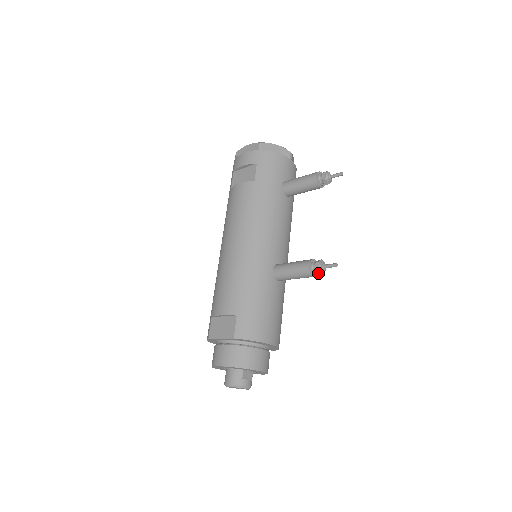
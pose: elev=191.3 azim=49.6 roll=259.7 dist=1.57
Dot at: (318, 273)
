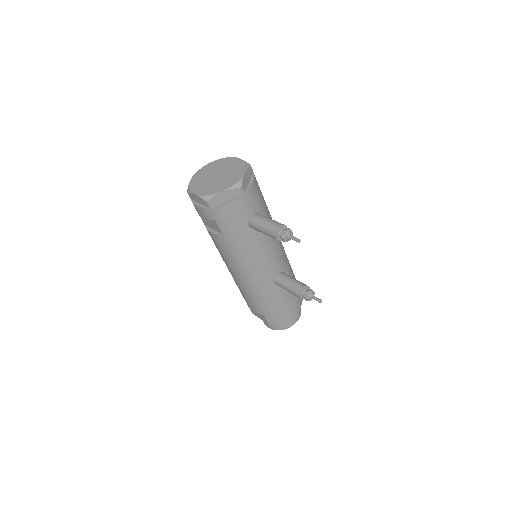
Dot at: occluded
